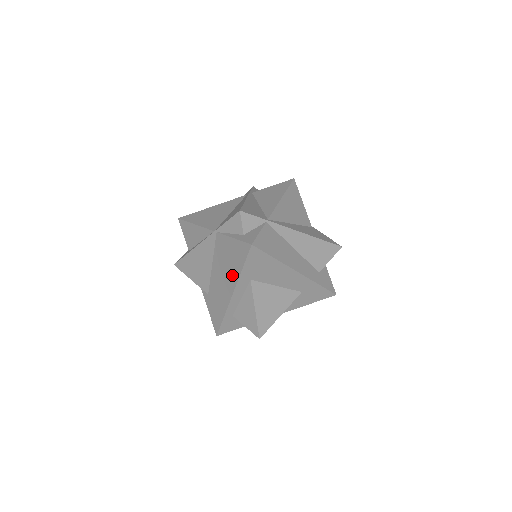
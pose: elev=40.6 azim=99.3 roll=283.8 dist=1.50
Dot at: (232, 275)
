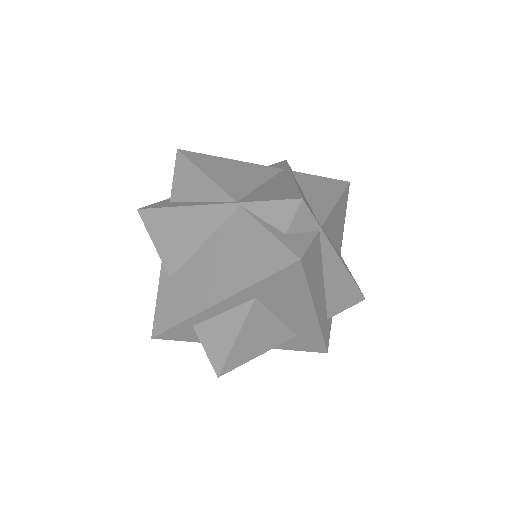
Dot at: (233, 278)
